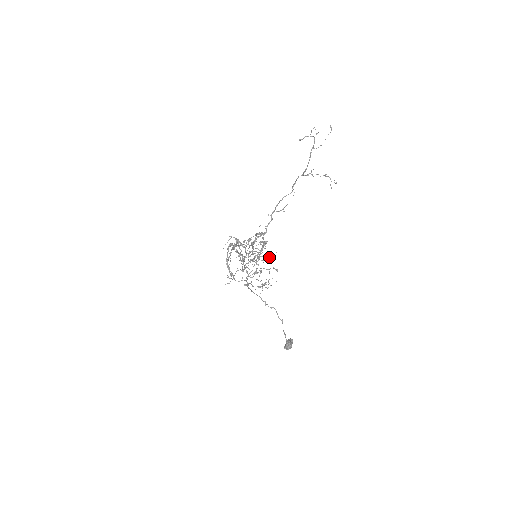
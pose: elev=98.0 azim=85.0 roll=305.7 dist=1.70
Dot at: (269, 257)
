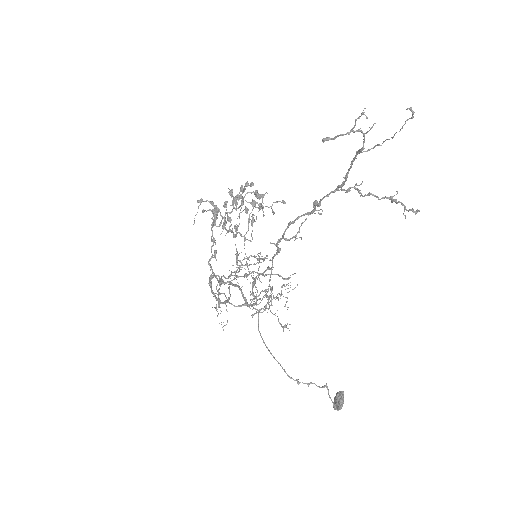
Dot at: (282, 277)
